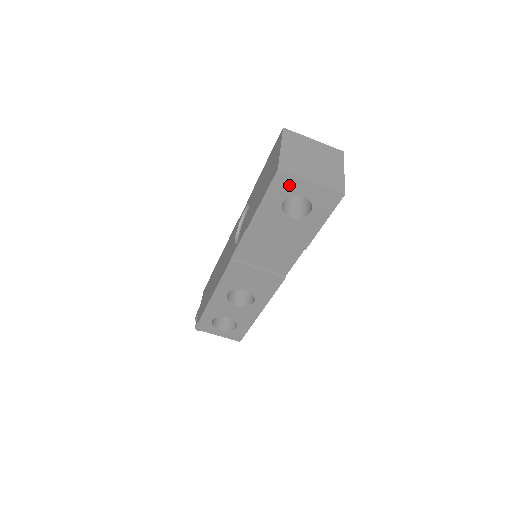
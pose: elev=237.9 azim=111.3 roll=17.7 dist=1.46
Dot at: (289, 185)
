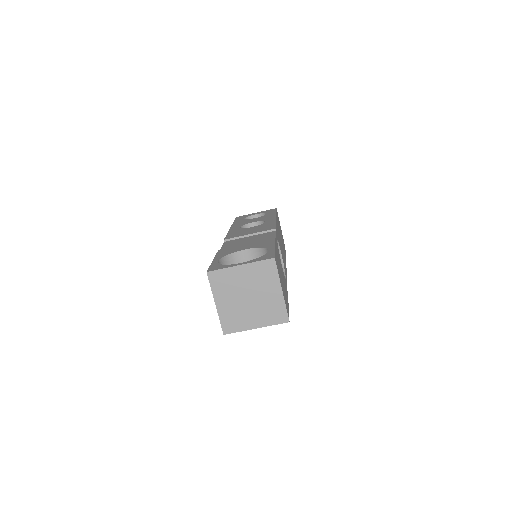
Dot at: occluded
